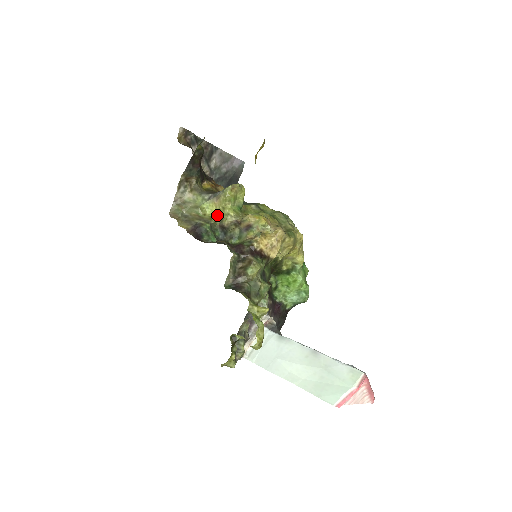
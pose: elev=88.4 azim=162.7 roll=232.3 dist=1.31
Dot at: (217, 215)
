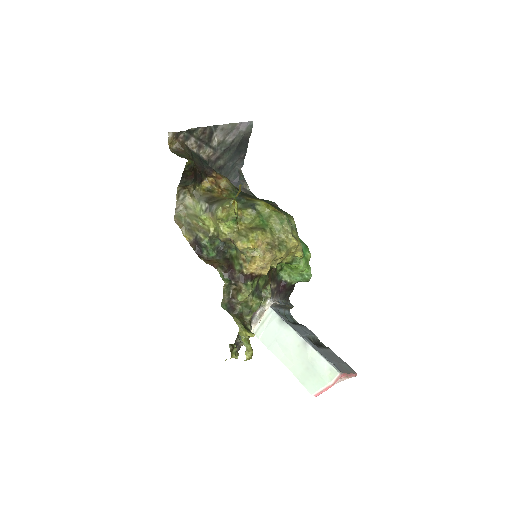
Dot at: (215, 227)
